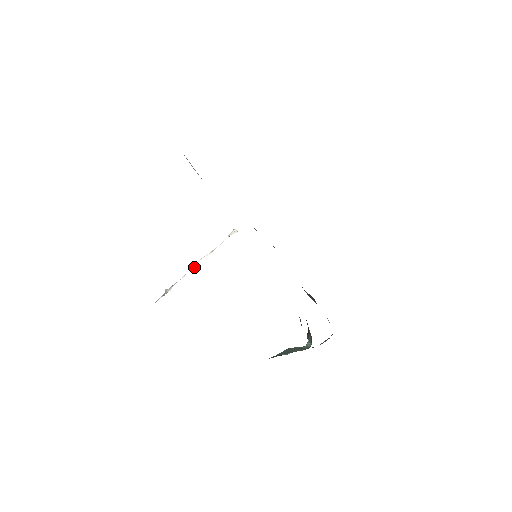
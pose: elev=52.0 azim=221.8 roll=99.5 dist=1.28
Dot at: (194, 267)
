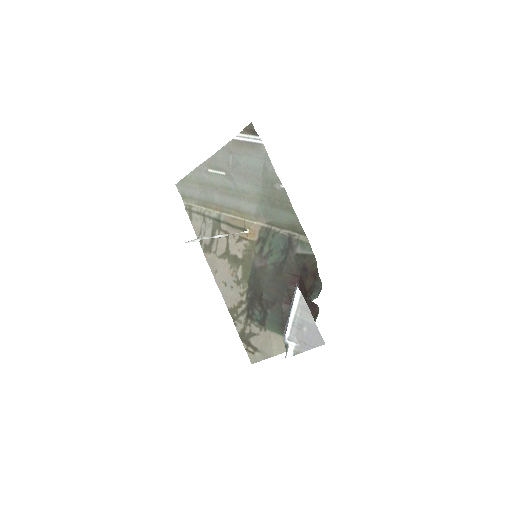
Dot at: (220, 235)
